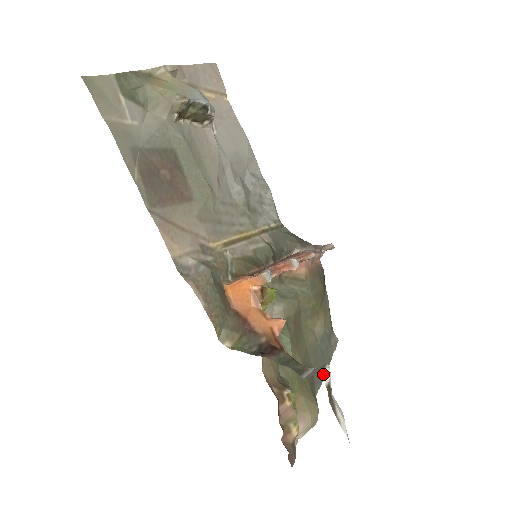
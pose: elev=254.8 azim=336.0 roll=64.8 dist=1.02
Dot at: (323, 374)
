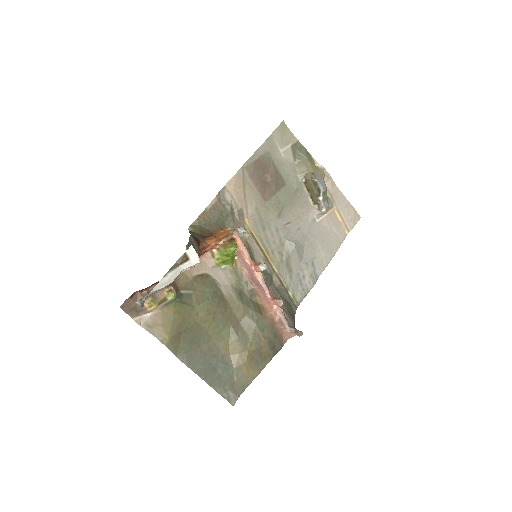
Dot at: (193, 250)
